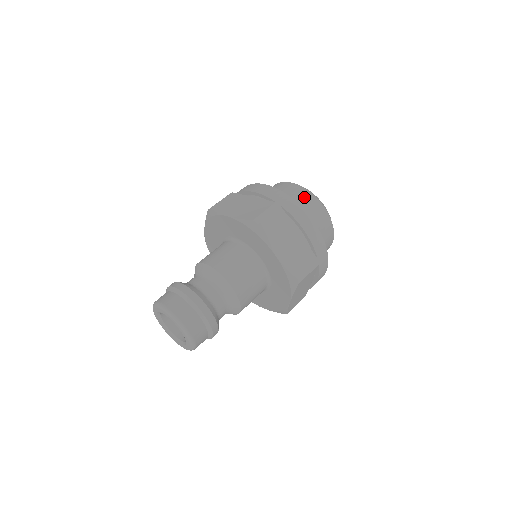
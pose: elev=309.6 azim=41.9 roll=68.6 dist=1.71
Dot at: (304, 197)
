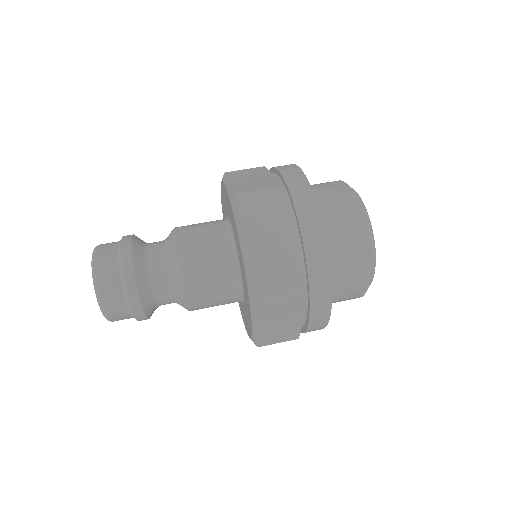
Dot at: (357, 270)
